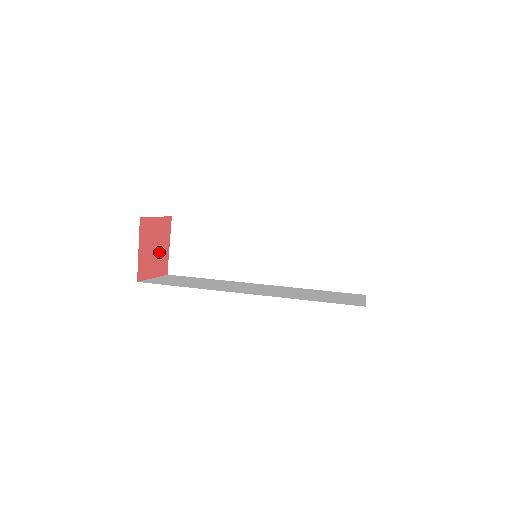
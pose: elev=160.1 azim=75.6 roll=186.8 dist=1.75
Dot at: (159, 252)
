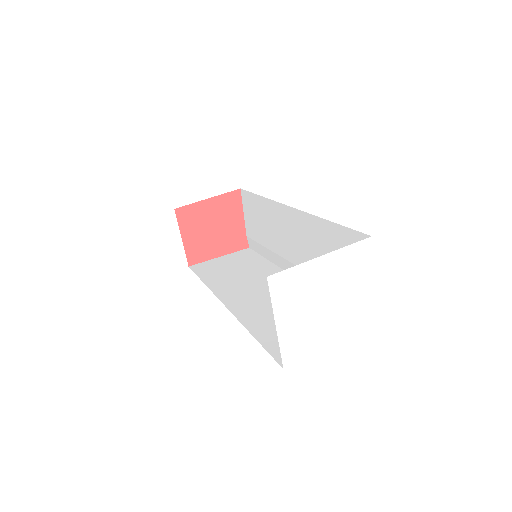
Dot at: (224, 230)
